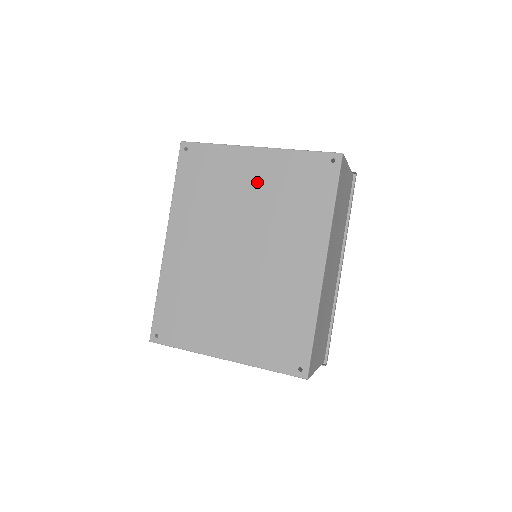
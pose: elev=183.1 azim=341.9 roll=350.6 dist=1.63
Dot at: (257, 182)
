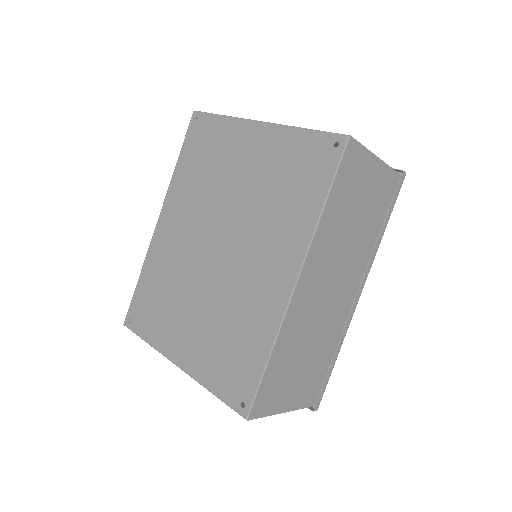
Dot at: (250, 164)
